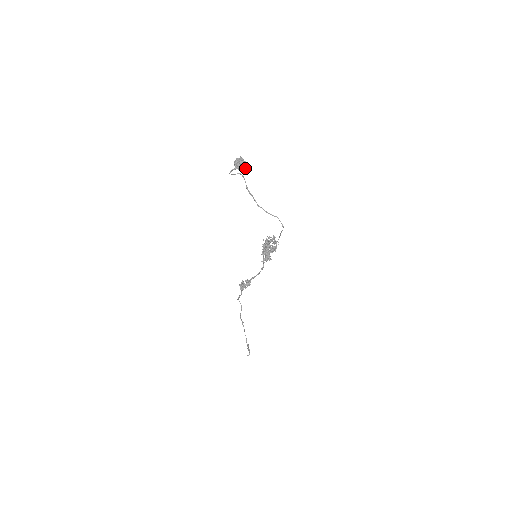
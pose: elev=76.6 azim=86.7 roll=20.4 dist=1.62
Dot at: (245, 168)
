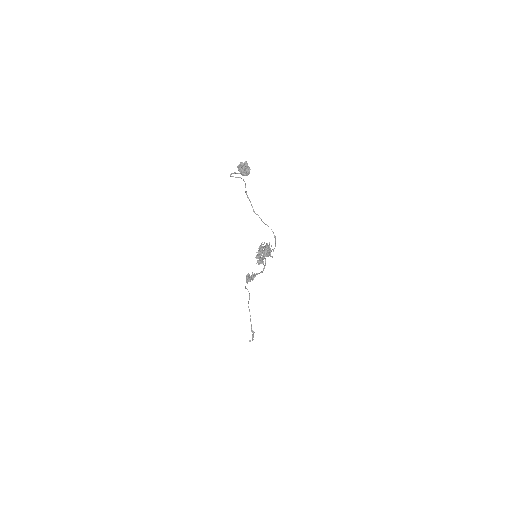
Dot at: (247, 174)
